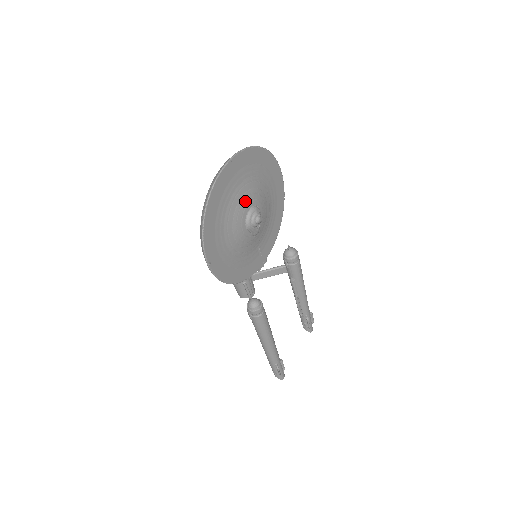
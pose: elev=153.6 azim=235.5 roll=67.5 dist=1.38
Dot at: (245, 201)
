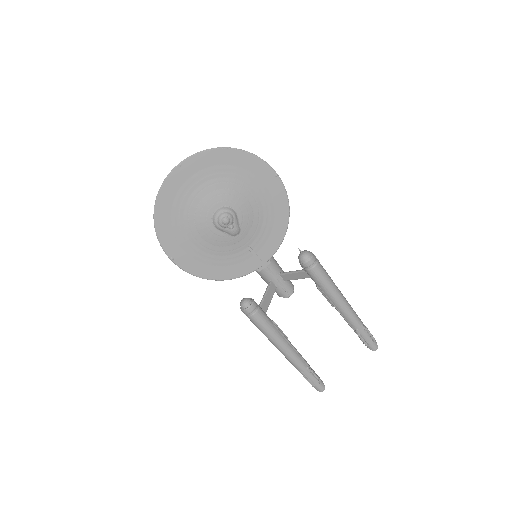
Dot at: (209, 202)
